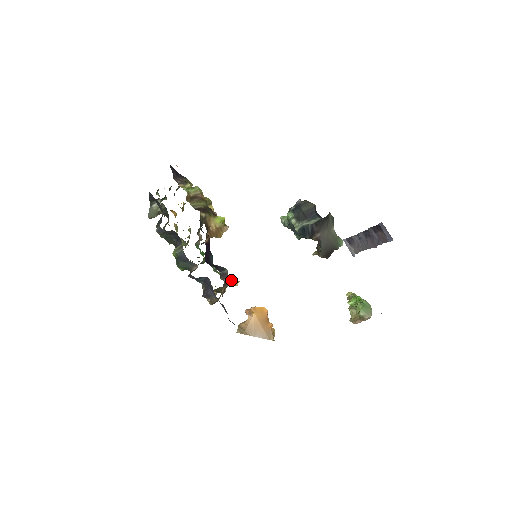
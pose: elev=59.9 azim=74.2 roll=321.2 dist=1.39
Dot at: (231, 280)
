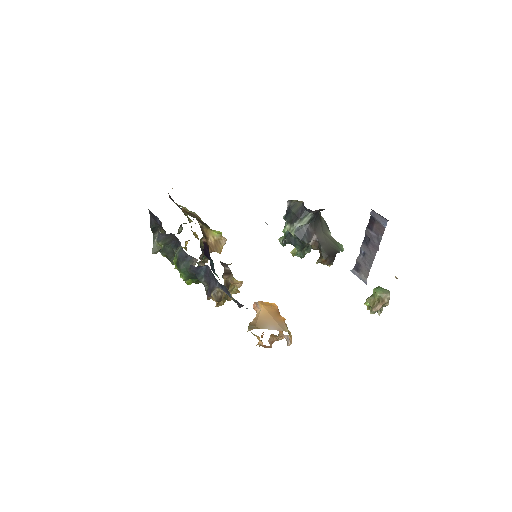
Dot at: (234, 278)
